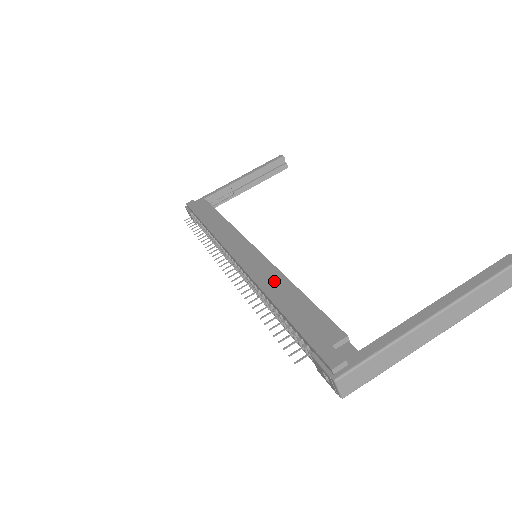
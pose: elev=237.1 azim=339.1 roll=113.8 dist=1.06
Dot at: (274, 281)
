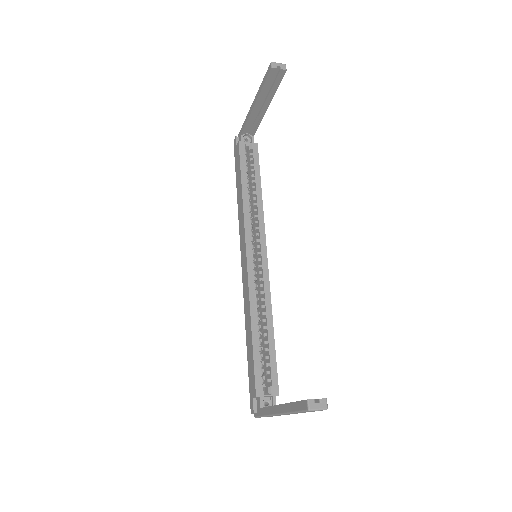
Dot at: (247, 314)
